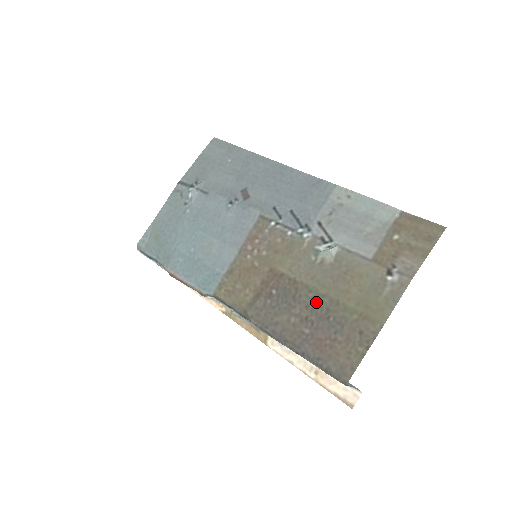
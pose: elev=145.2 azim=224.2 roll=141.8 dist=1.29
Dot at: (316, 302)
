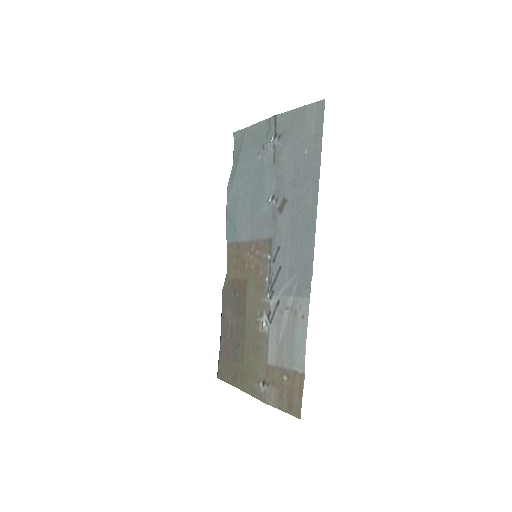
Dot at: (240, 333)
